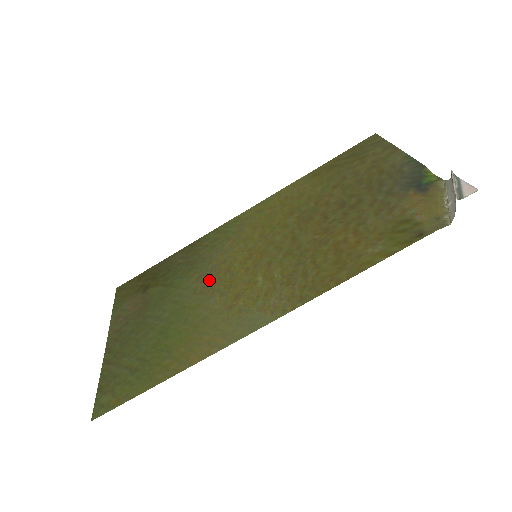
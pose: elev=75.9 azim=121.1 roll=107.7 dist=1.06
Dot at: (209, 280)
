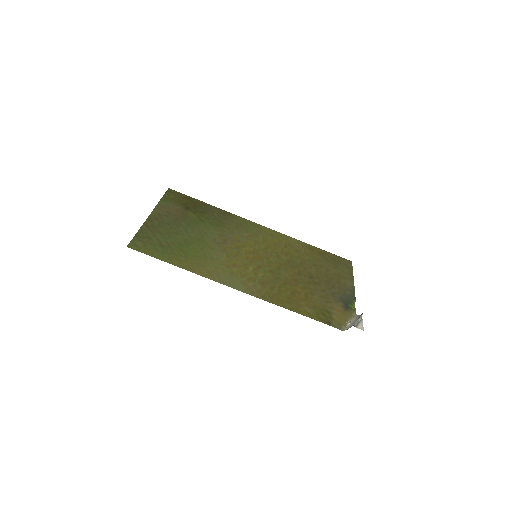
Dot at: (225, 242)
